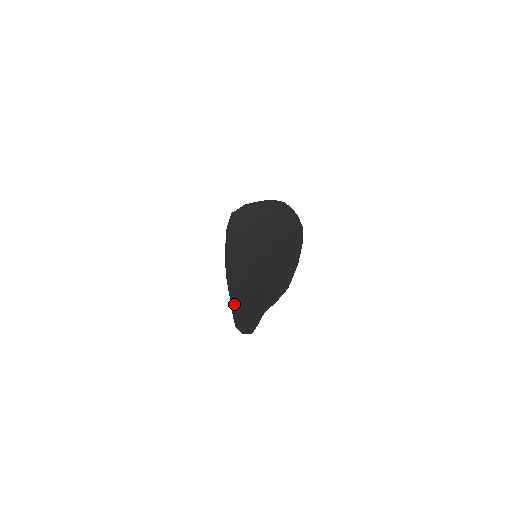
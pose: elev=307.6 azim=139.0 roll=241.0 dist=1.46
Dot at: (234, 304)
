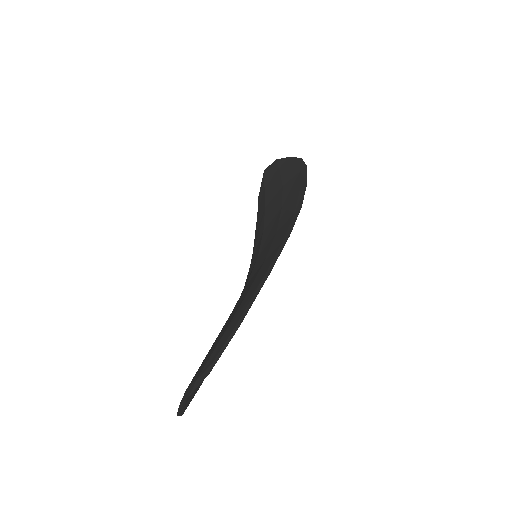
Dot at: occluded
